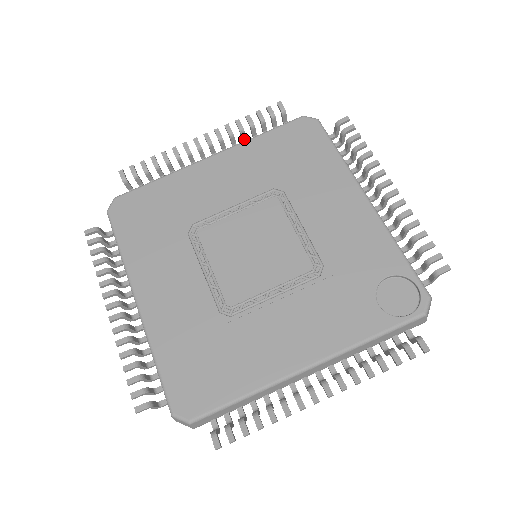
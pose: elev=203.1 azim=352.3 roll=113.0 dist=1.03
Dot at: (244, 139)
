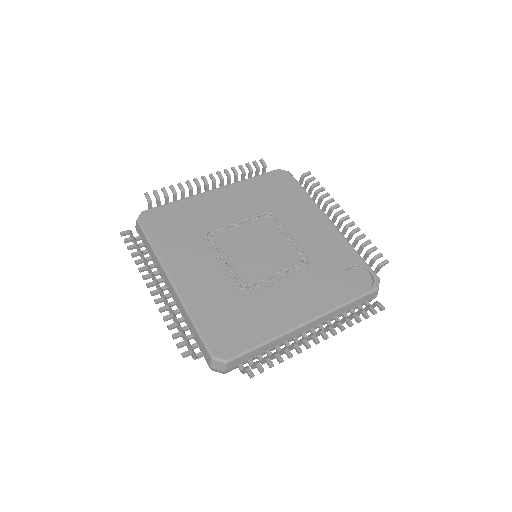
Dot at: (236, 181)
